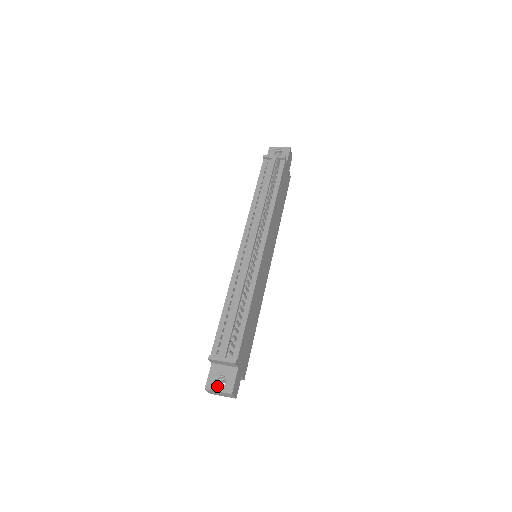
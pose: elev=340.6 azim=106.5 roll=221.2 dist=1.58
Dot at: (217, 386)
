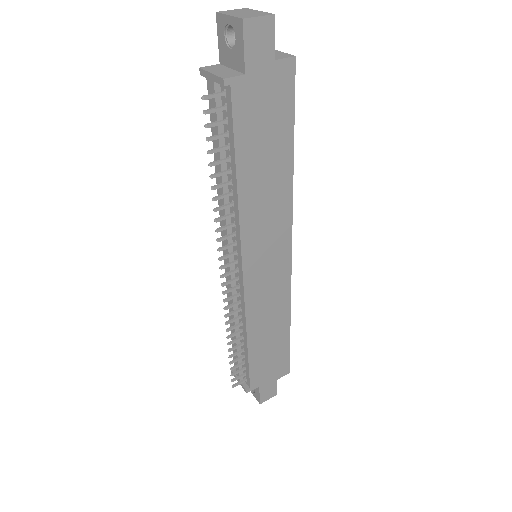
Dot at: occluded
